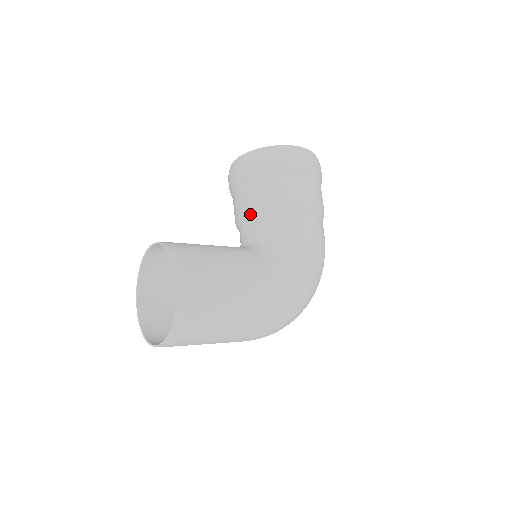
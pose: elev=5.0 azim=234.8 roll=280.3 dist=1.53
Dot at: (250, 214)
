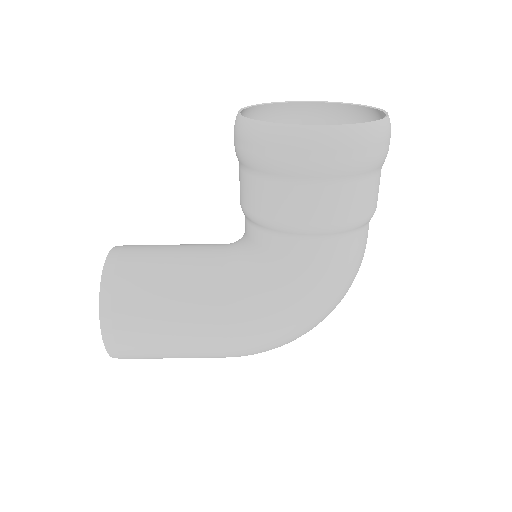
Dot at: (243, 211)
